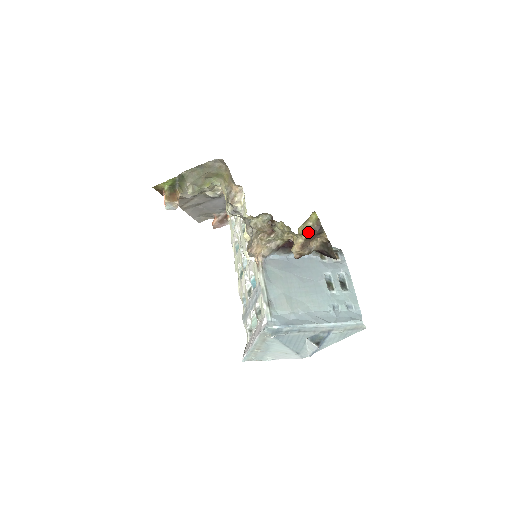
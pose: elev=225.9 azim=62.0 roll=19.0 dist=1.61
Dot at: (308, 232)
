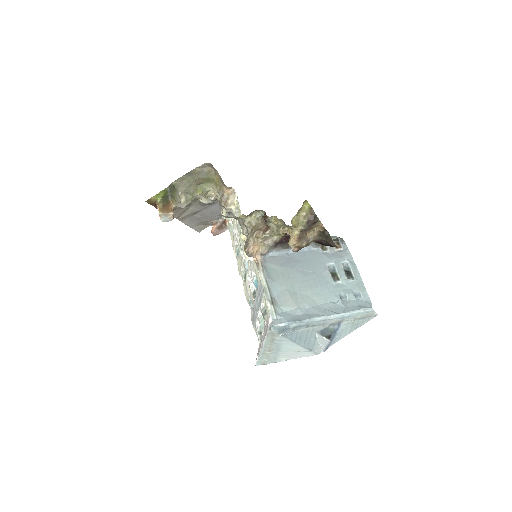
Dot at: (303, 223)
